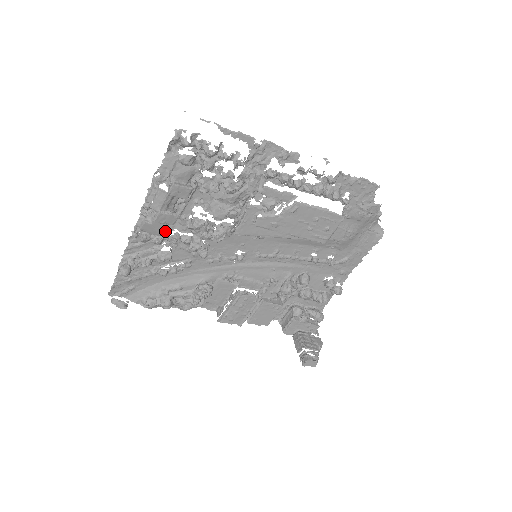
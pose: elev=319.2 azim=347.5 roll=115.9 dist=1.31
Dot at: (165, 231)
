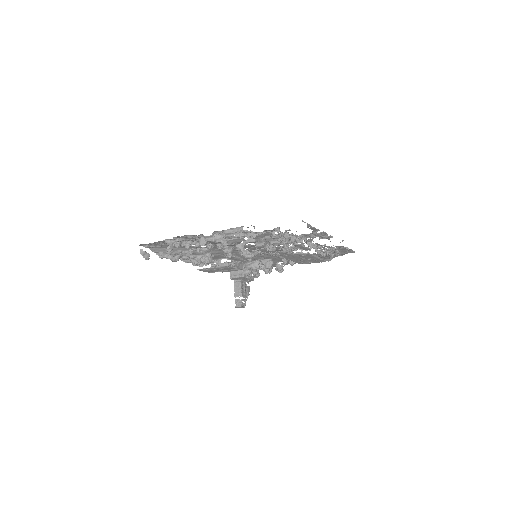
Dot at: occluded
